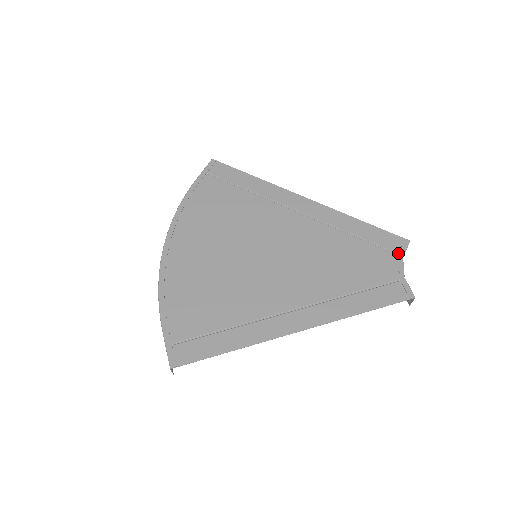
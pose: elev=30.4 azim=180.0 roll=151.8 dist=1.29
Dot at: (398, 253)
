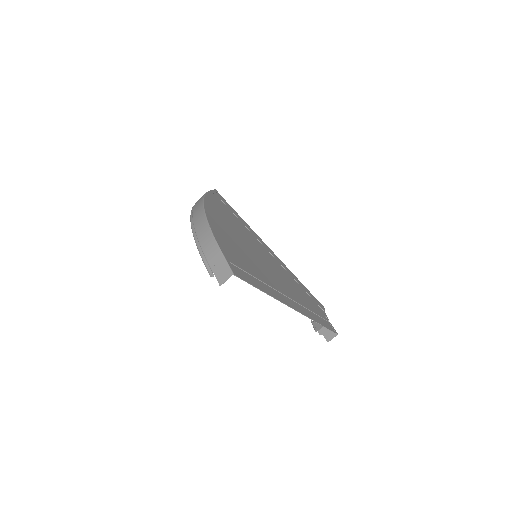
Dot at: (322, 309)
